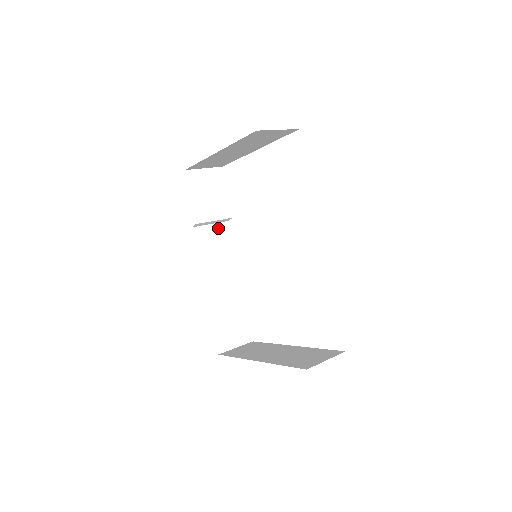
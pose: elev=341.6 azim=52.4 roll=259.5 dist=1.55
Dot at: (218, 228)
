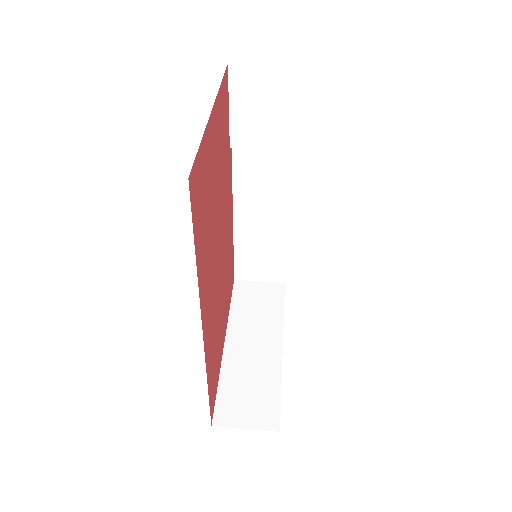
Dot at: (276, 153)
